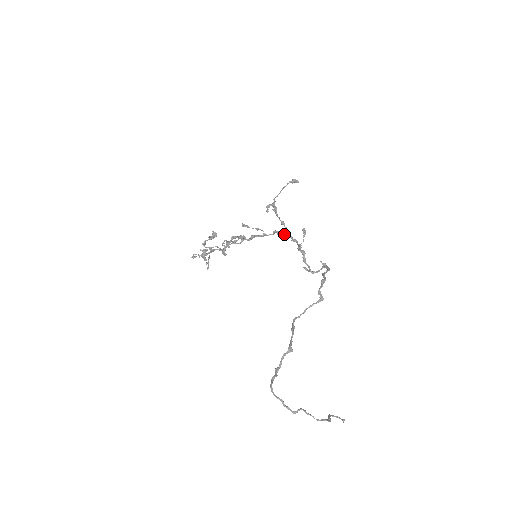
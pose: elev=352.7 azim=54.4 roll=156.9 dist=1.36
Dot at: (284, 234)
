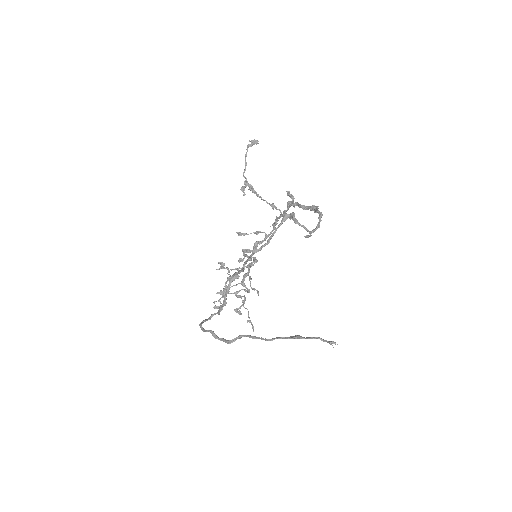
Dot at: (279, 217)
